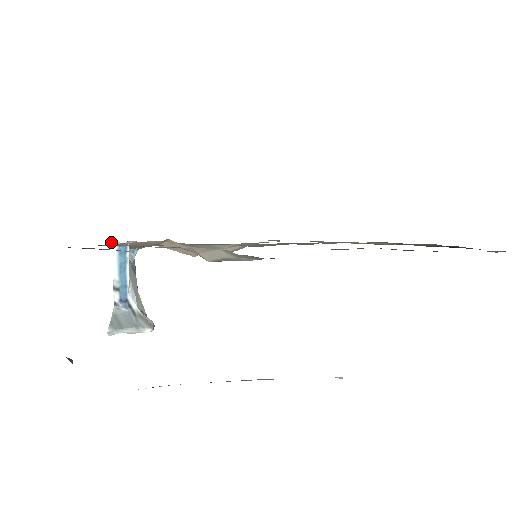
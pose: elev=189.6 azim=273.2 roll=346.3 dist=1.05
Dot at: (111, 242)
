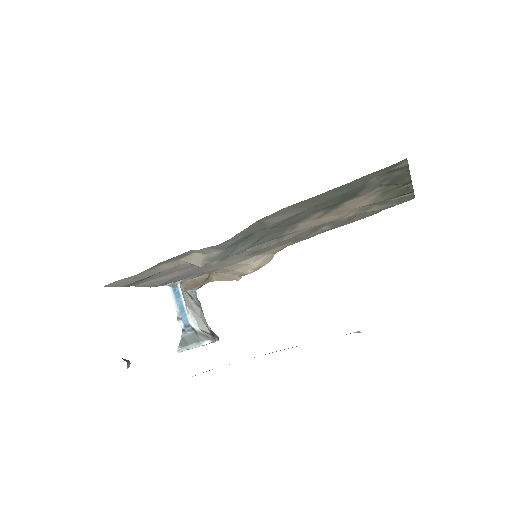
Dot at: (164, 285)
